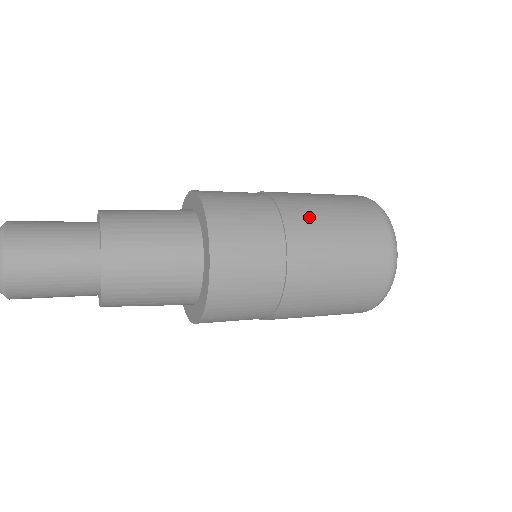
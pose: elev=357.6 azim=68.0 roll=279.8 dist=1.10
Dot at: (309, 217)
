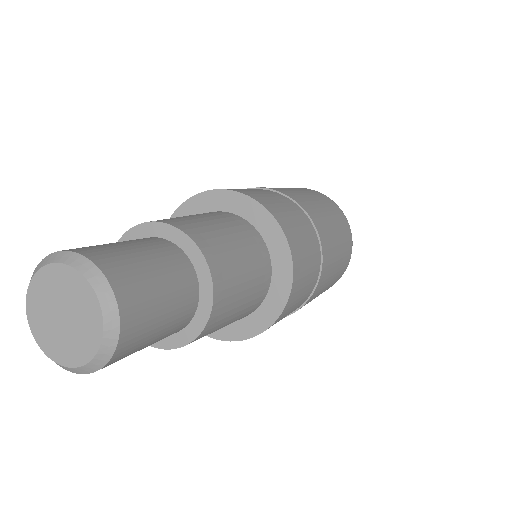
Dot at: (324, 223)
